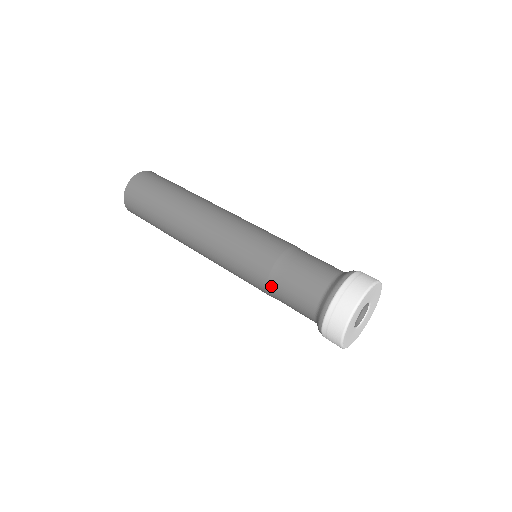
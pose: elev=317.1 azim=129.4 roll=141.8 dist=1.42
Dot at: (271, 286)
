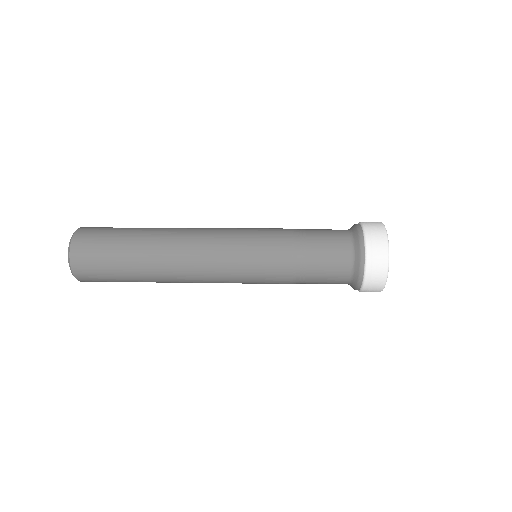
Dot at: (297, 272)
